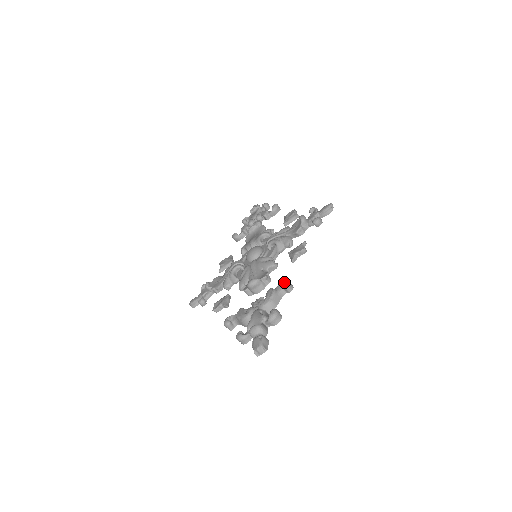
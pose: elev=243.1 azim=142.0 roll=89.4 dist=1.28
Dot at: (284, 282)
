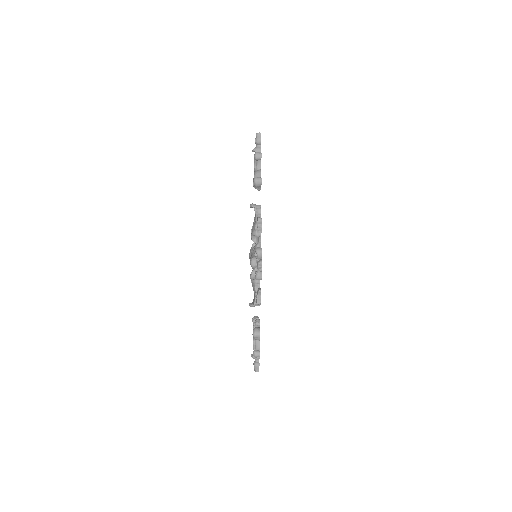
Dot at: occluded
